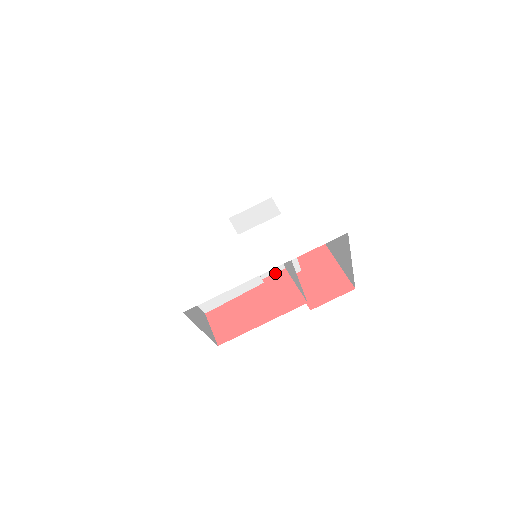
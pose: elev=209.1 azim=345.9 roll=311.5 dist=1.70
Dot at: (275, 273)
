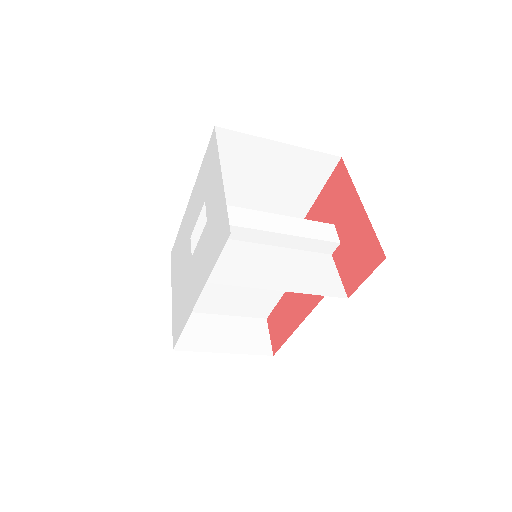
Dot at: occluded
